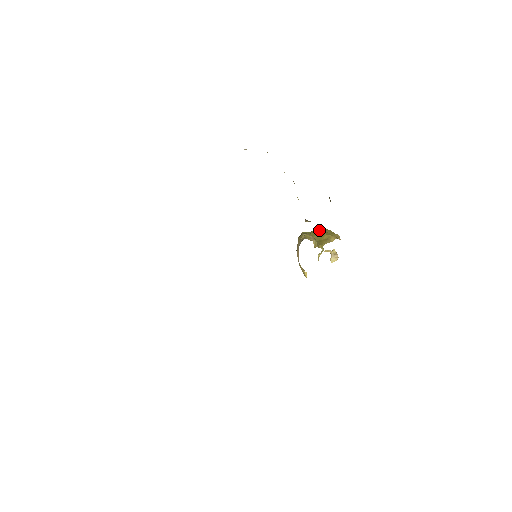
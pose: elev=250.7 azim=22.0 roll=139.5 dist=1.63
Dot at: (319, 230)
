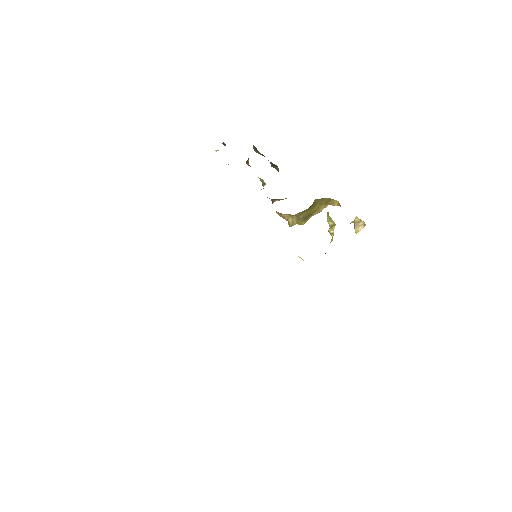
Dot at: (313, 203)
